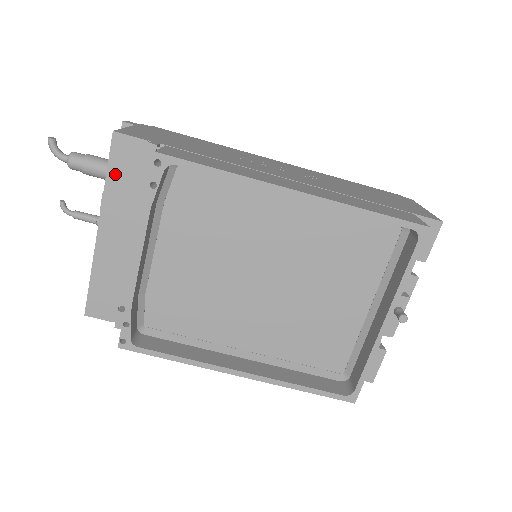
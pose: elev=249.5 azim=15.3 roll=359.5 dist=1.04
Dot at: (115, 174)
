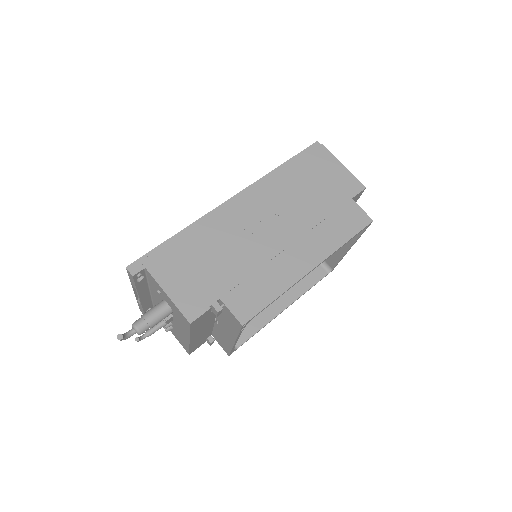
Dot at: (195, 328)
